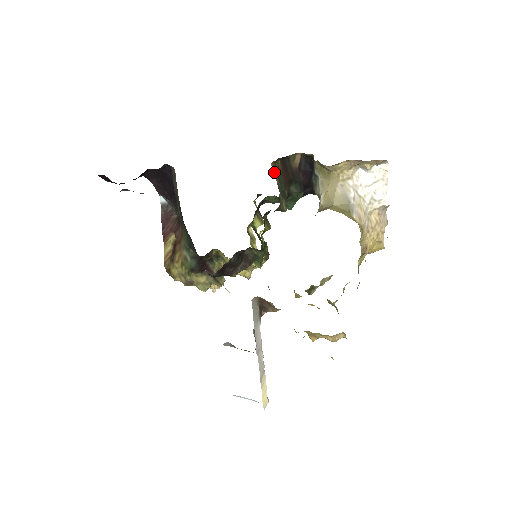
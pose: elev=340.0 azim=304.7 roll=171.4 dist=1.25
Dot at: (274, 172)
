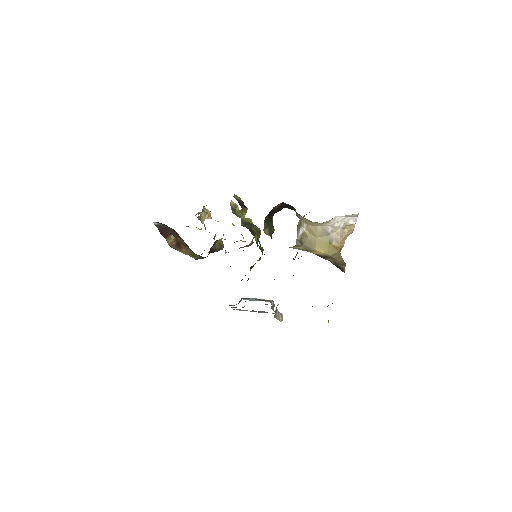
Dot at: (265, 229)
